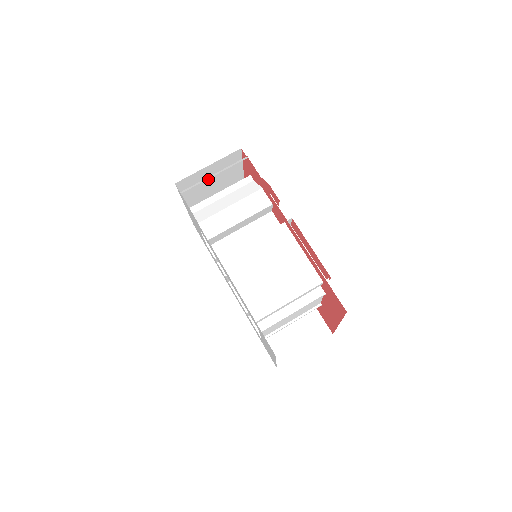
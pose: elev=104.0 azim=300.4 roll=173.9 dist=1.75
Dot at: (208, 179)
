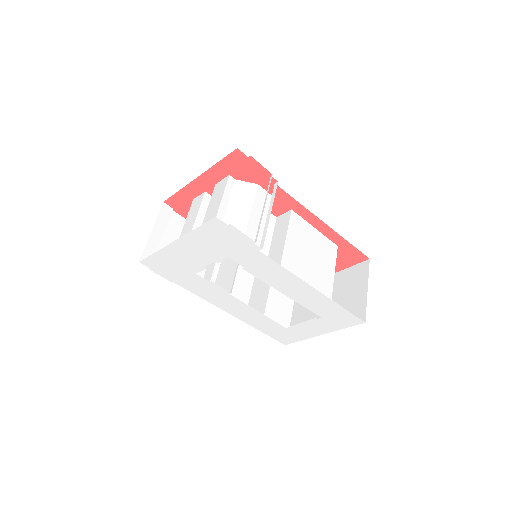
Dot at: occluded
